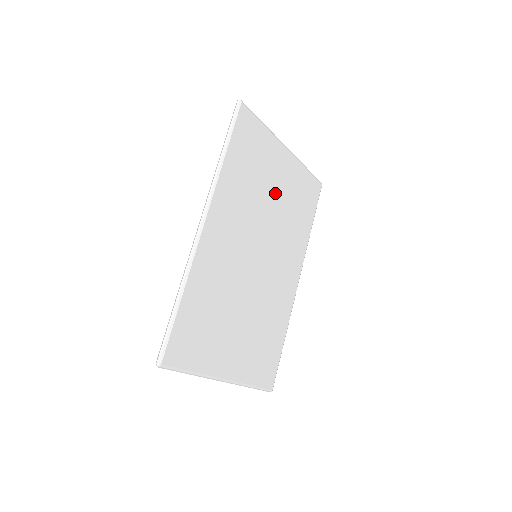
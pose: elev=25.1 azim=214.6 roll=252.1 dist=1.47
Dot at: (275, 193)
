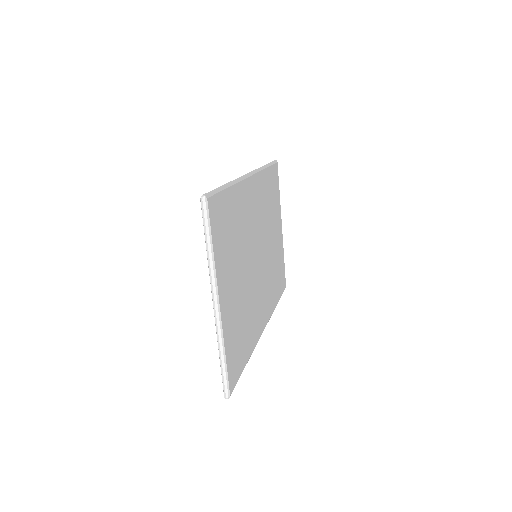
Dot at: (273, 238)
